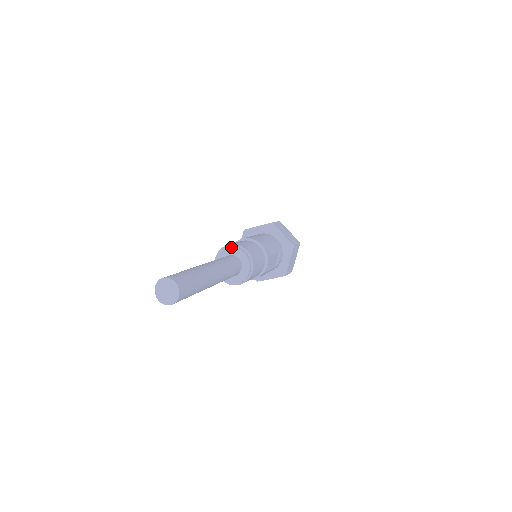
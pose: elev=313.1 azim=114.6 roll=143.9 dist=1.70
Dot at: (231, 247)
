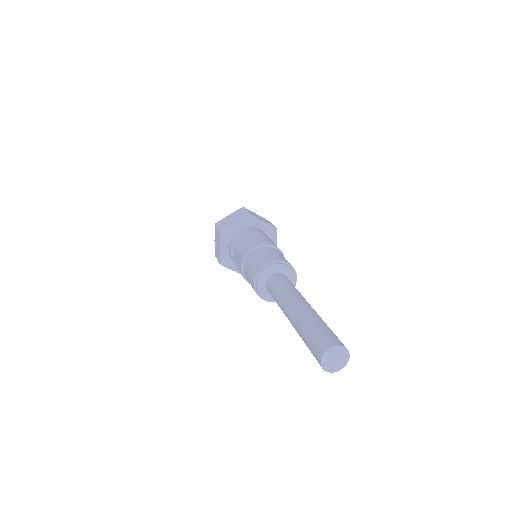
Dot at: (272, 266)
